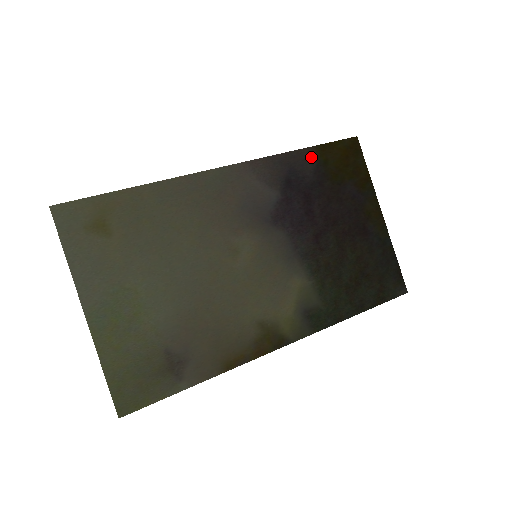
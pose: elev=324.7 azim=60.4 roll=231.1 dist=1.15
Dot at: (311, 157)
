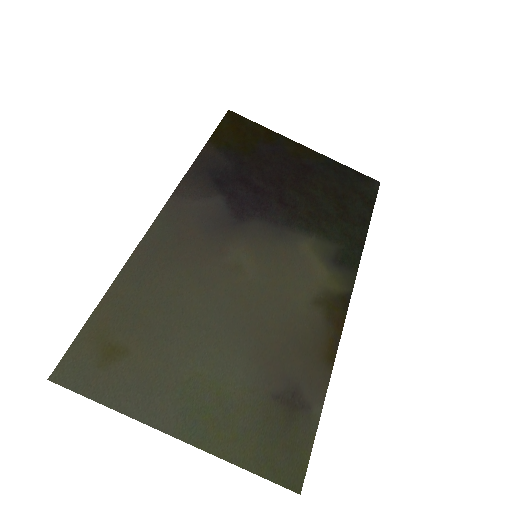
Dot at: (214, 151)
